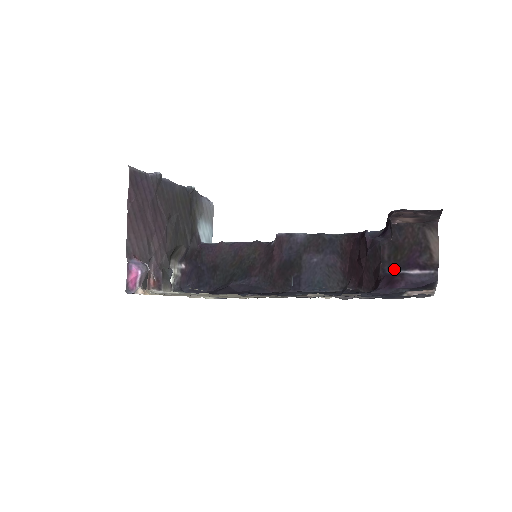
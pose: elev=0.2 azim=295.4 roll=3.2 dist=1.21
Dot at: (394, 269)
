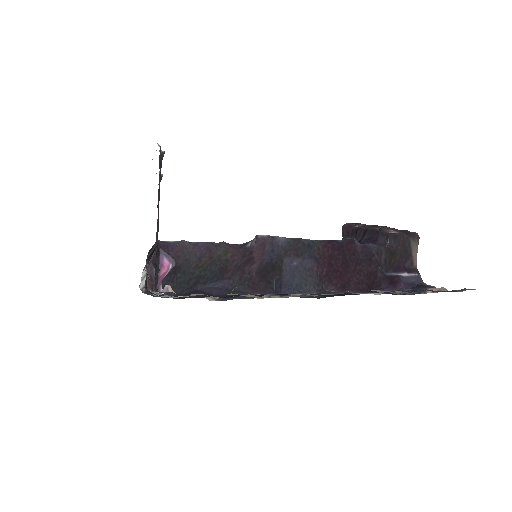
Dot at: (390, 272)
